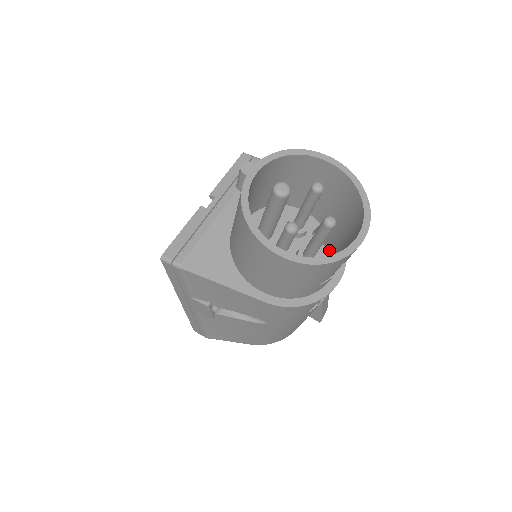
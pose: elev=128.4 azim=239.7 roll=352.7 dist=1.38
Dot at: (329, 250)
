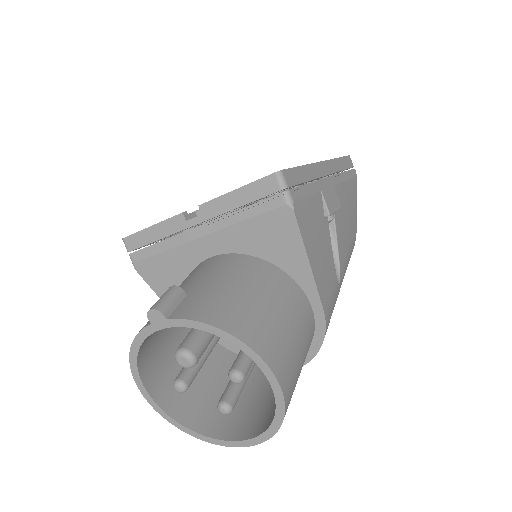
Dot at: occluded
